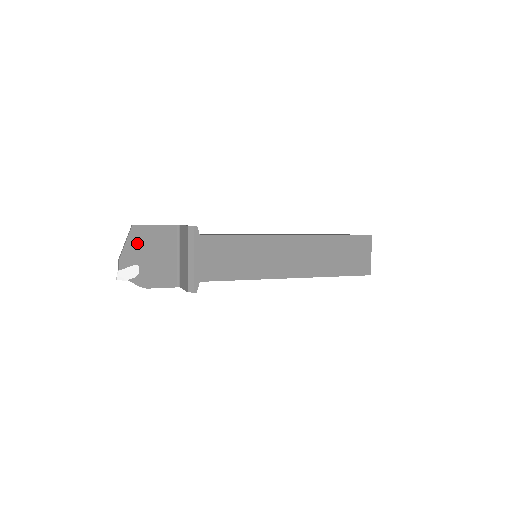
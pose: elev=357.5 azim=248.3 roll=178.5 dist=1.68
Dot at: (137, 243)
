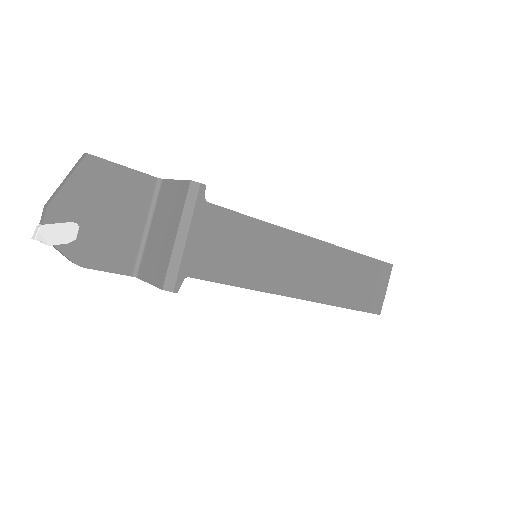
Dot at: (87, 186)
